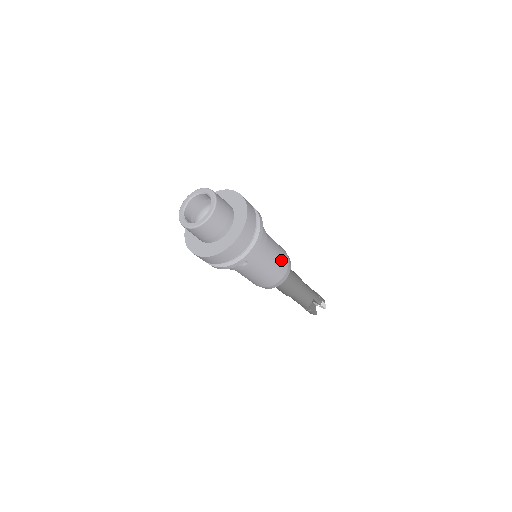
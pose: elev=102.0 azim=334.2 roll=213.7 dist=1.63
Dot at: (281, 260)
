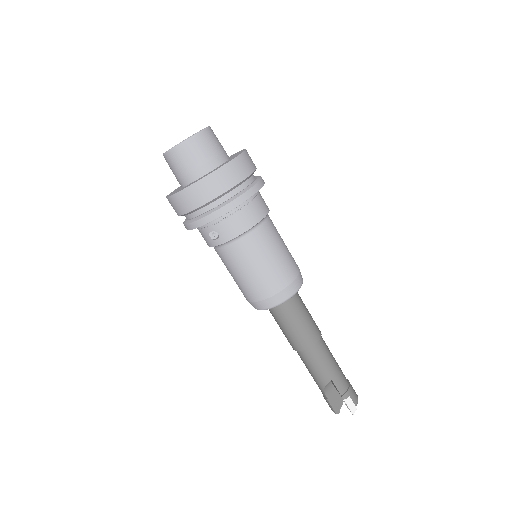
Dot at: (276, 269)
